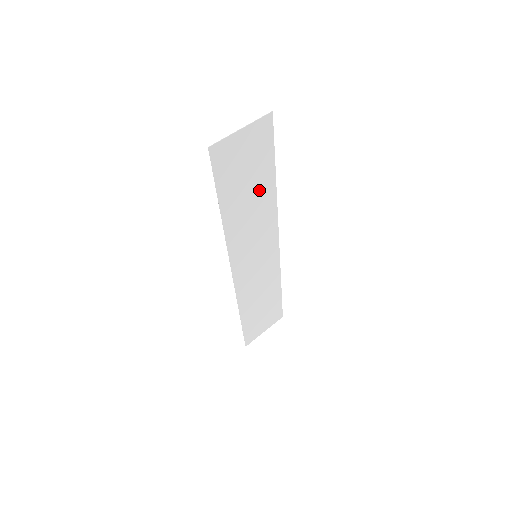
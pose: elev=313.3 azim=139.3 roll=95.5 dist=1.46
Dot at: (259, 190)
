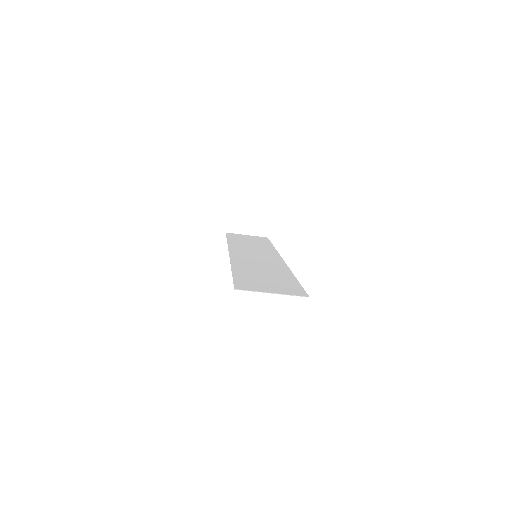
Dot at: (275, 274)
